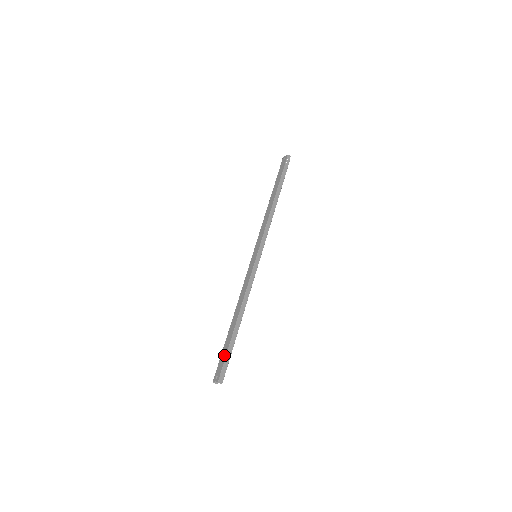
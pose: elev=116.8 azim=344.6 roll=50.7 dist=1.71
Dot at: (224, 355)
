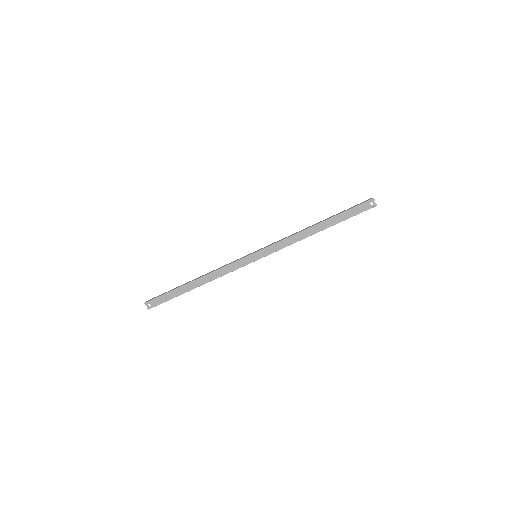
Dot at: (167, 299)
